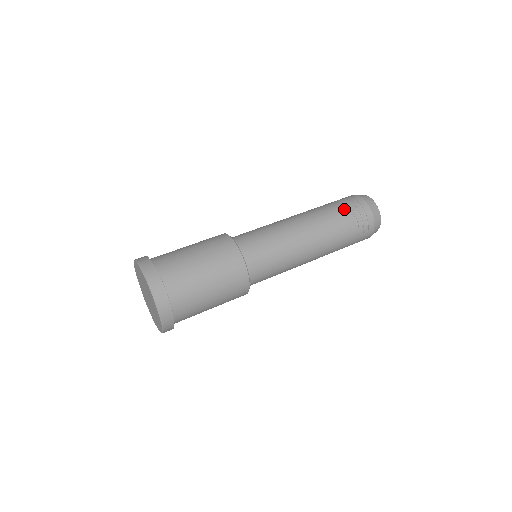
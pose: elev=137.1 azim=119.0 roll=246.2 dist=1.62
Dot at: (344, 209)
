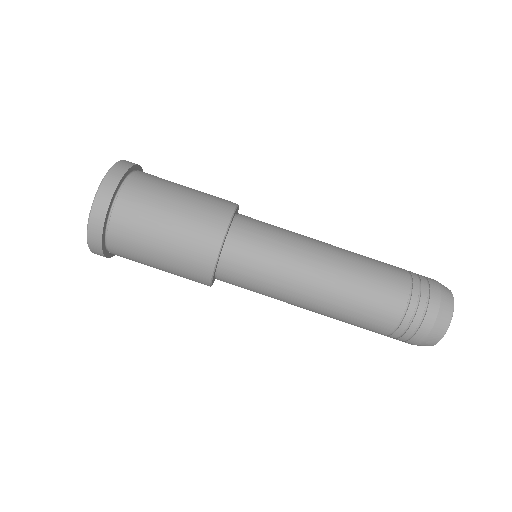
Dot at: (402, 280)
